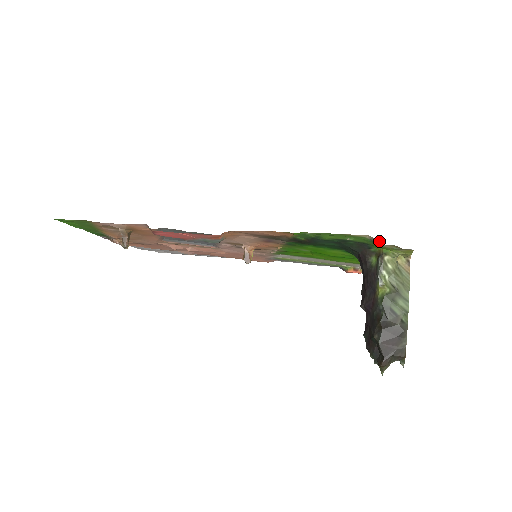
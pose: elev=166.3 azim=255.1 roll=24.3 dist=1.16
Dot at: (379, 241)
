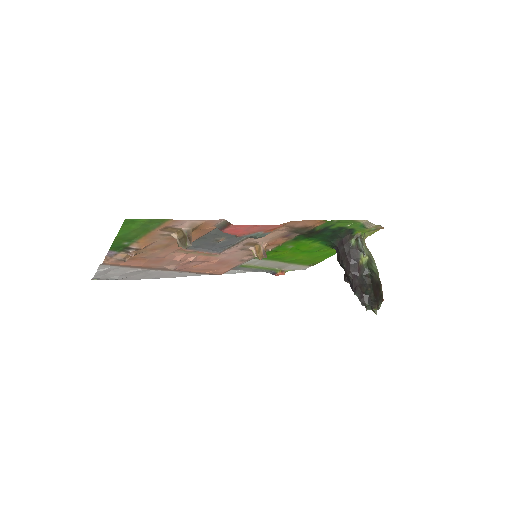
Dot at: (371, 223)
